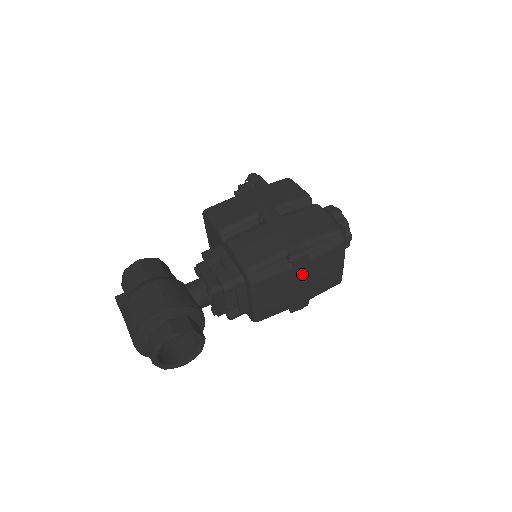
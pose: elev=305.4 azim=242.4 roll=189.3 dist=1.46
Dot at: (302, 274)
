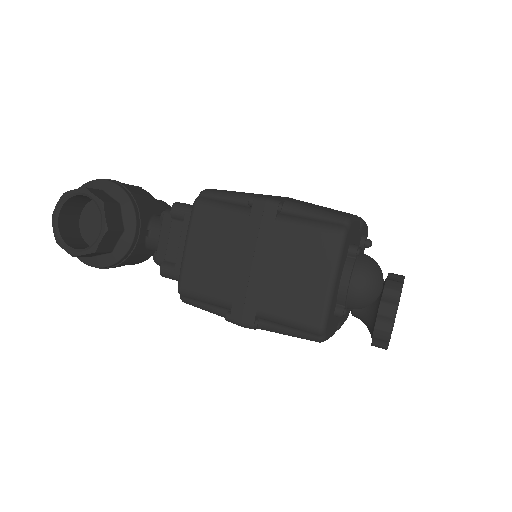
Dot at: (257, 236)
